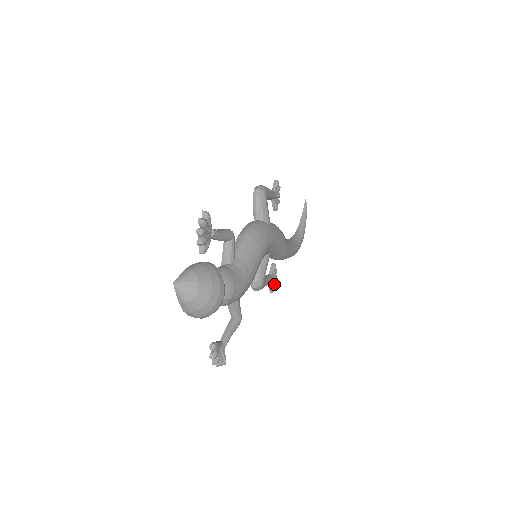
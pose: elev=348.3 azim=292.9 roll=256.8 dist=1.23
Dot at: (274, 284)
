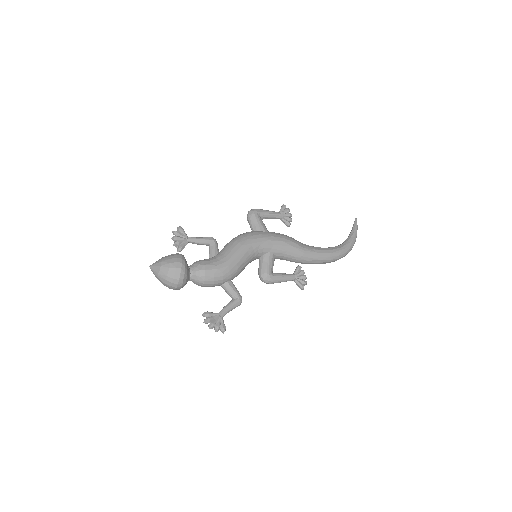
Dot at: (302, 282)
